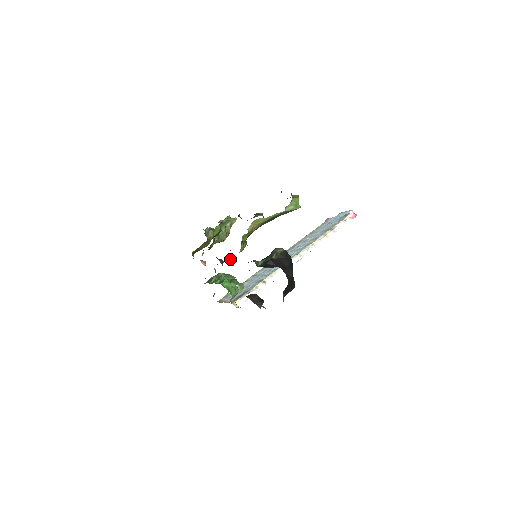
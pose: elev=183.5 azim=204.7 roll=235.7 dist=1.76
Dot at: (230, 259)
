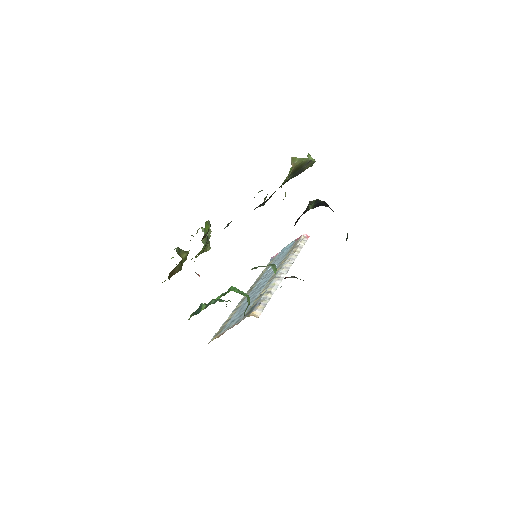
Dot at: occluded
